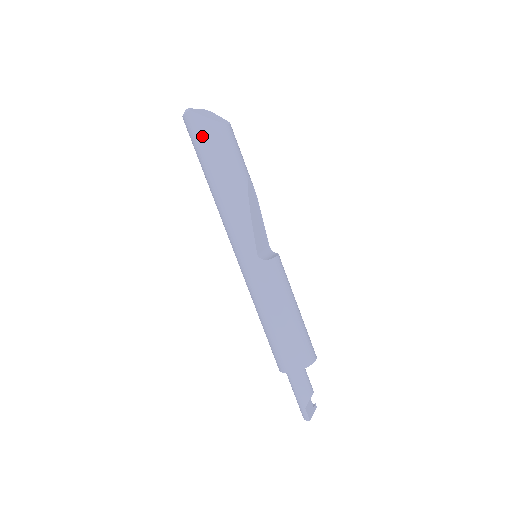
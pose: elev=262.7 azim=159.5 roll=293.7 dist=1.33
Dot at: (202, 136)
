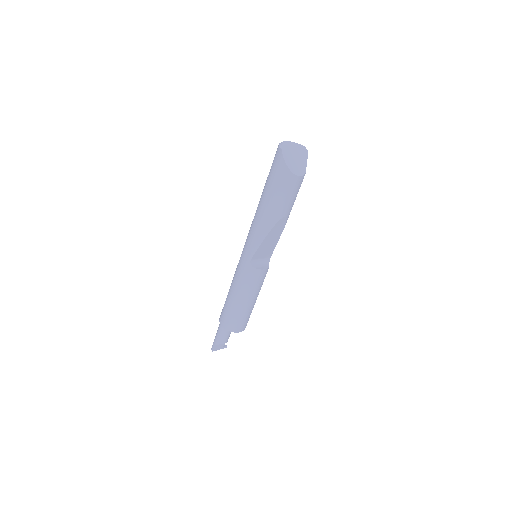
Dot at: (275, 170)
